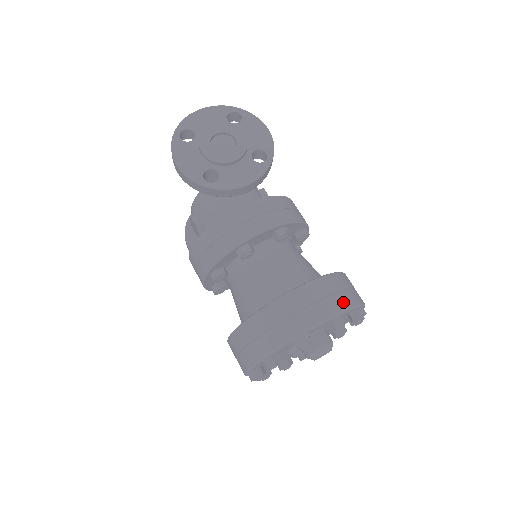
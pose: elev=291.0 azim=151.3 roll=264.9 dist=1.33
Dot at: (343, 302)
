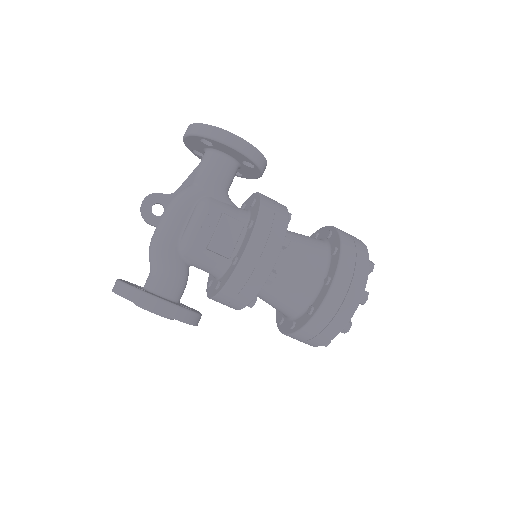
Dot at: (319, 342)
